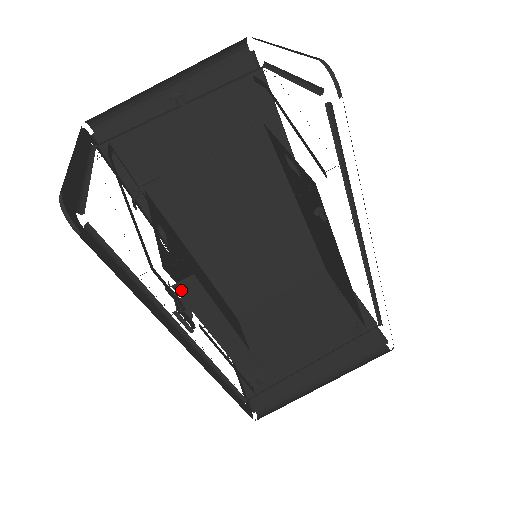
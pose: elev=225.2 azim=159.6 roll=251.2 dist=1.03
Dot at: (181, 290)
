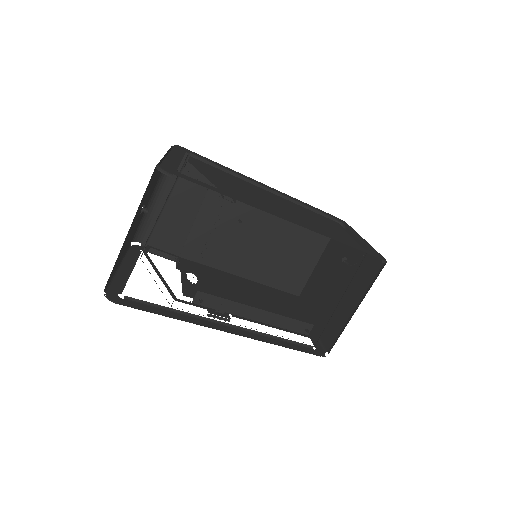
Dot at: (199, 302)
